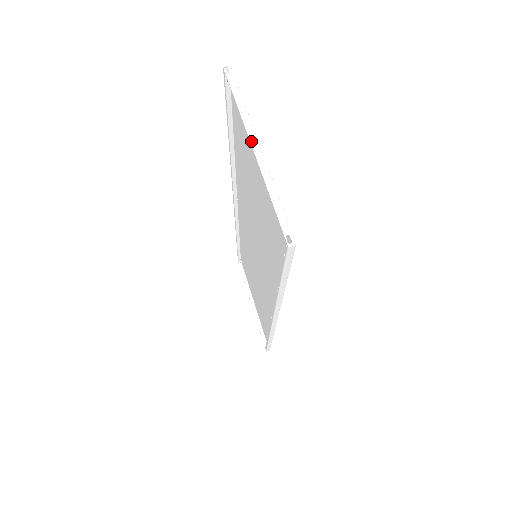
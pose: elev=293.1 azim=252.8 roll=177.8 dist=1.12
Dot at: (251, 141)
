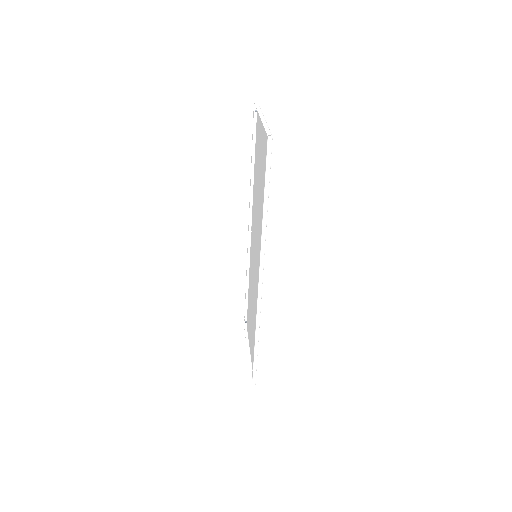
Dot at: (260, 115)
